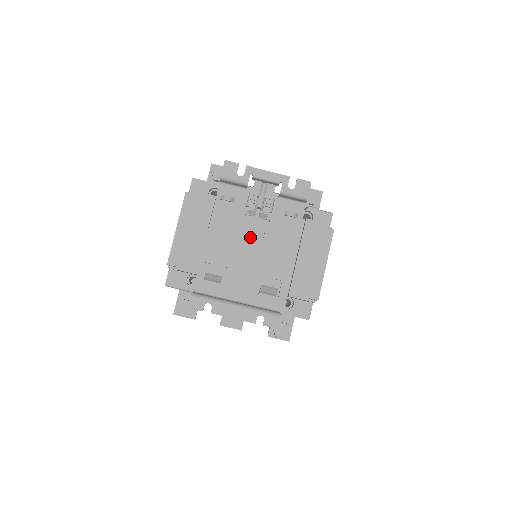
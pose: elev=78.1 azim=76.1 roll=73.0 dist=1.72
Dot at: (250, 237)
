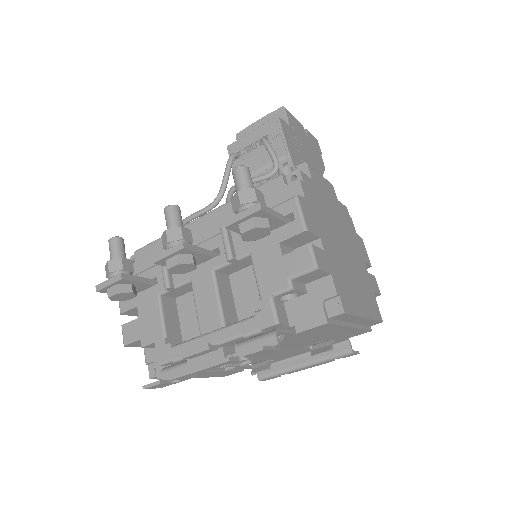
Dot at: occluded
